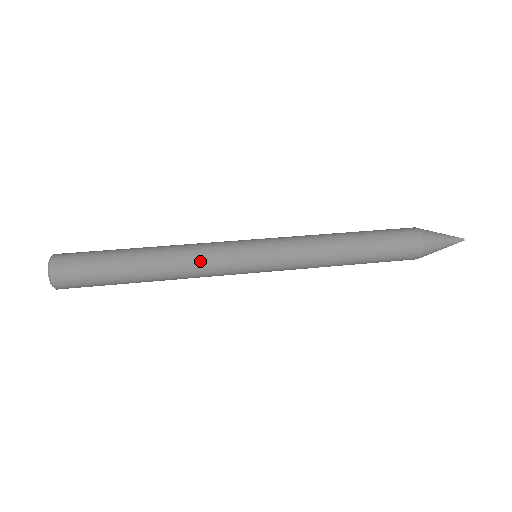
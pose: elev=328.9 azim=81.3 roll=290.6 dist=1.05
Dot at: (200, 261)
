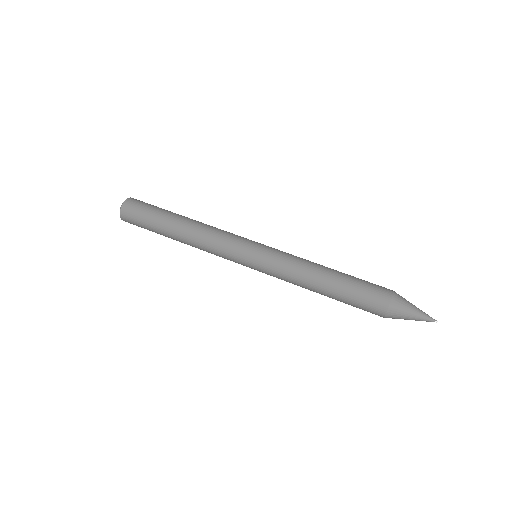
Dot at: (214, 236)
